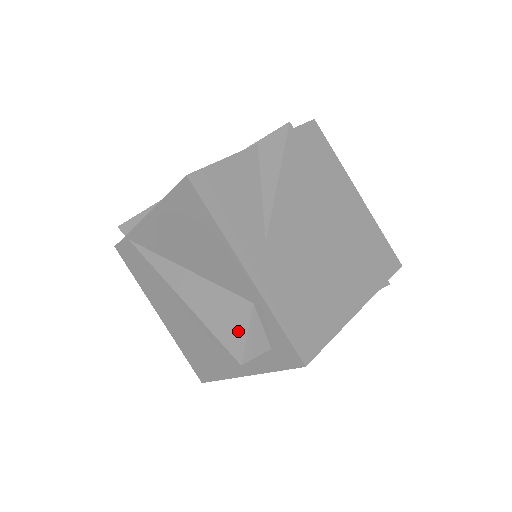
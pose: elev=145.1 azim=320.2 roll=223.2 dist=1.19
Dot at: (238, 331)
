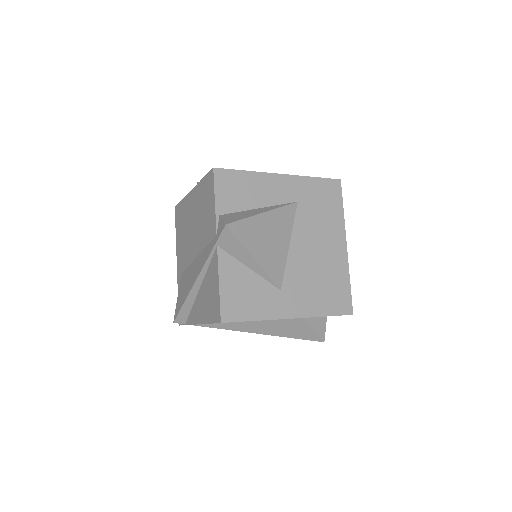
Dot at: (308, 332)
